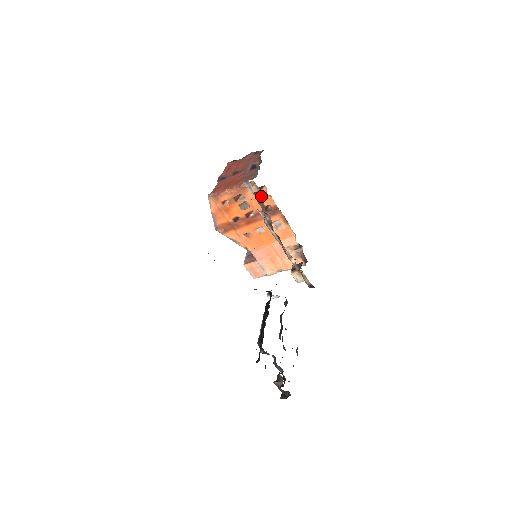
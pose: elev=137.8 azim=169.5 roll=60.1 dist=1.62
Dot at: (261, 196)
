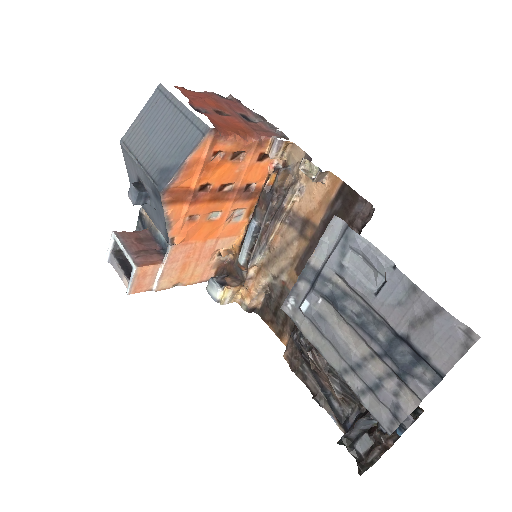
Dot at: (261, 166)
